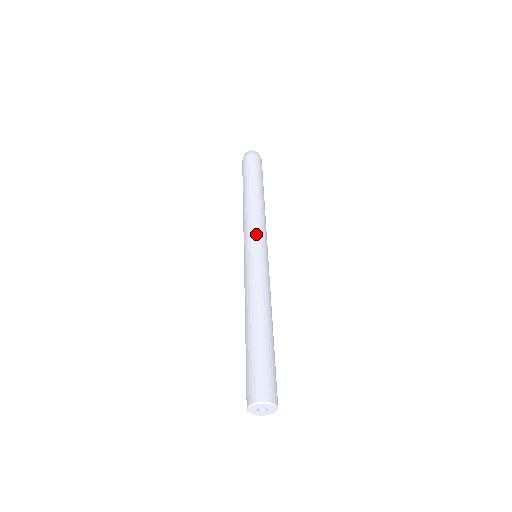
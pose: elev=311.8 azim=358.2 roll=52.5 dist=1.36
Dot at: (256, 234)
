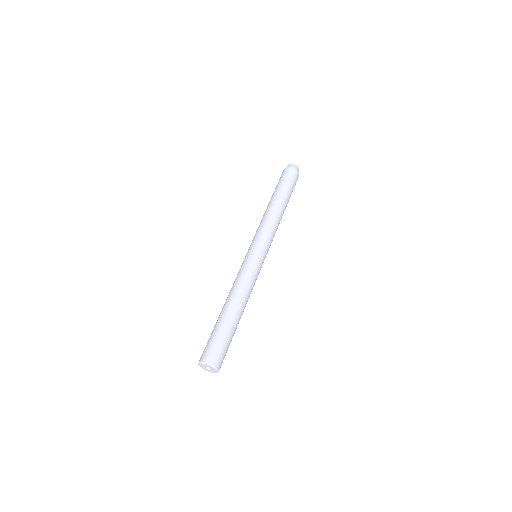
Dot at: (265, 241)
